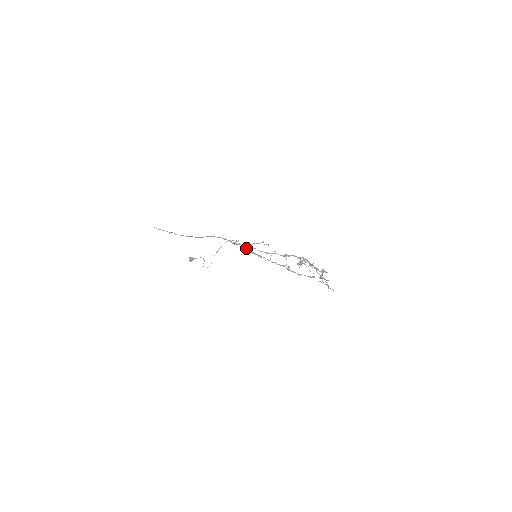
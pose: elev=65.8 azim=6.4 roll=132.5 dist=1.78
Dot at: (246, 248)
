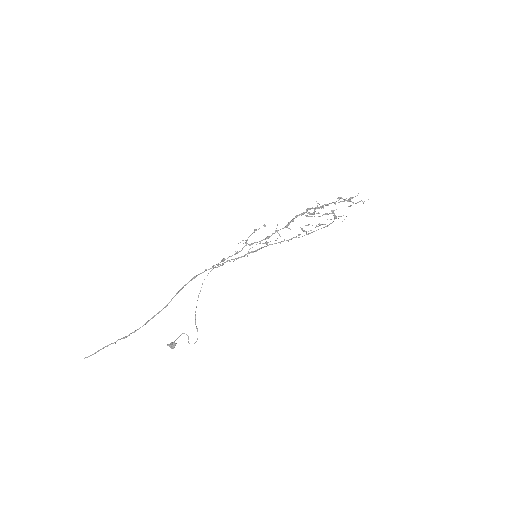
Dot at: (239, 257)
